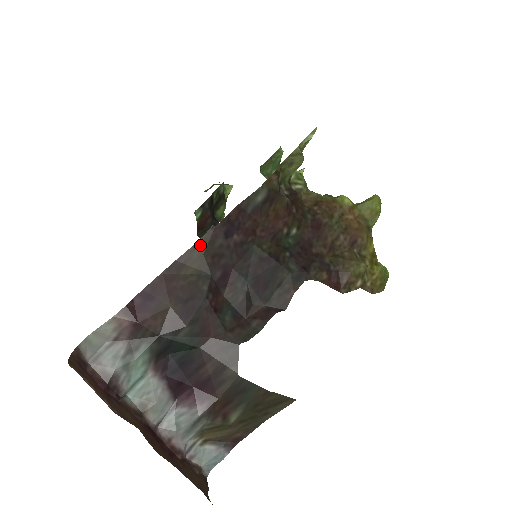
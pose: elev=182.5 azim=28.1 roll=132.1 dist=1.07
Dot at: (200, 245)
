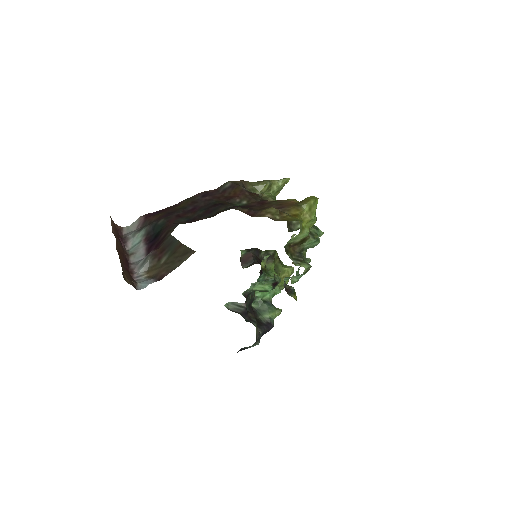
Dot at: (189, 199)
